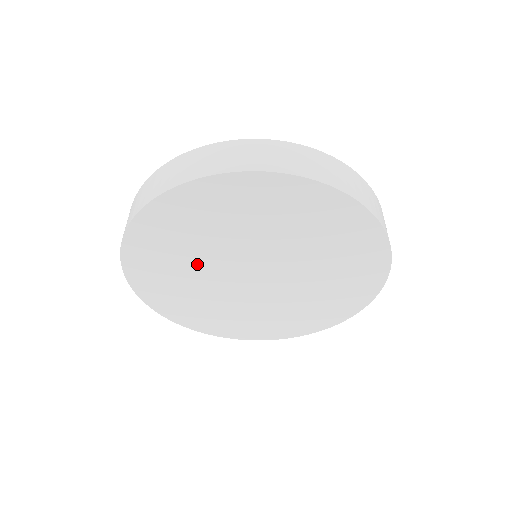
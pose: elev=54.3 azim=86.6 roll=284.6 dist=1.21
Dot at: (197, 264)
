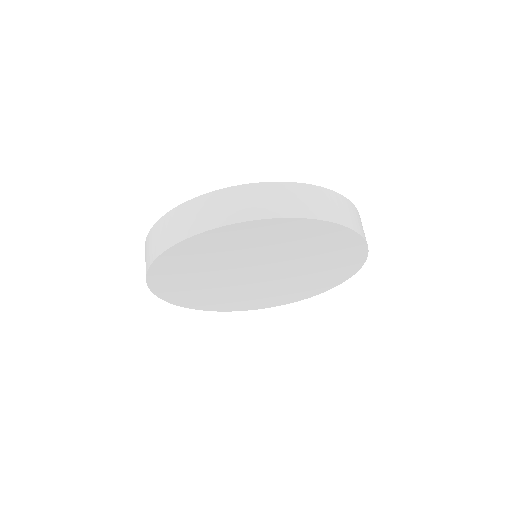
Dot at: (210, 281)
